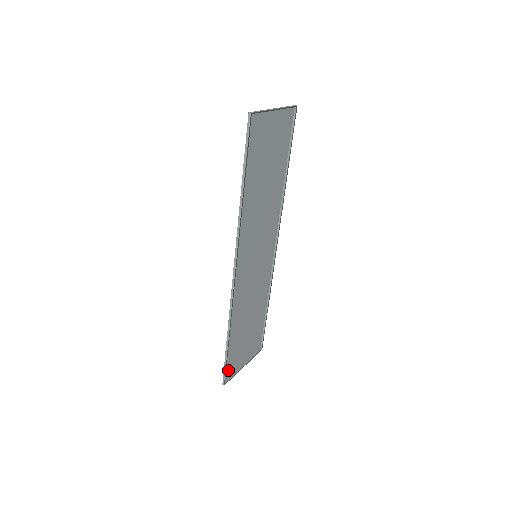
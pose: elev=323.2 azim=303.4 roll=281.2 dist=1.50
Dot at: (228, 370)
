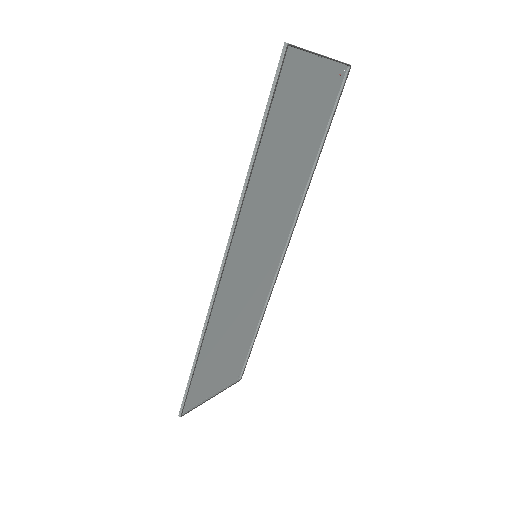
Dot at: (190, 398)
